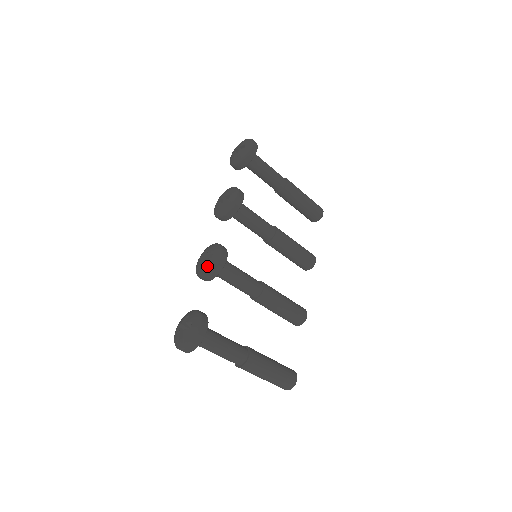
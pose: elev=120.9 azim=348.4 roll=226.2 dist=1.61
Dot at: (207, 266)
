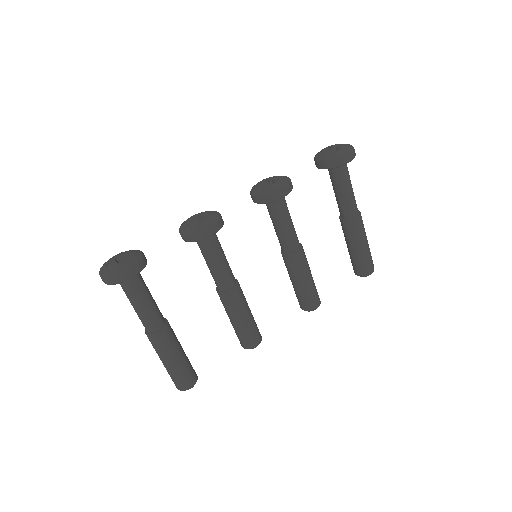
Dot at: (189, 226)
